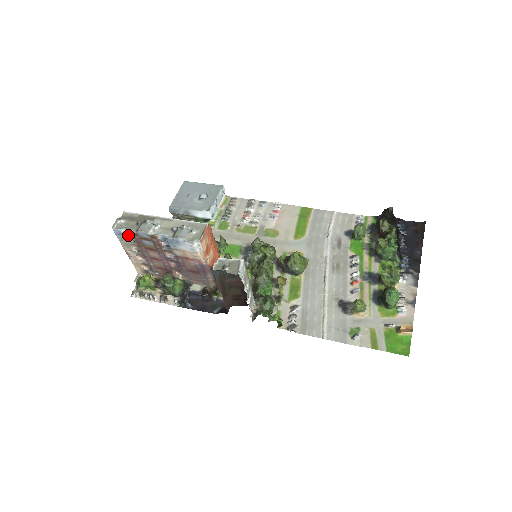
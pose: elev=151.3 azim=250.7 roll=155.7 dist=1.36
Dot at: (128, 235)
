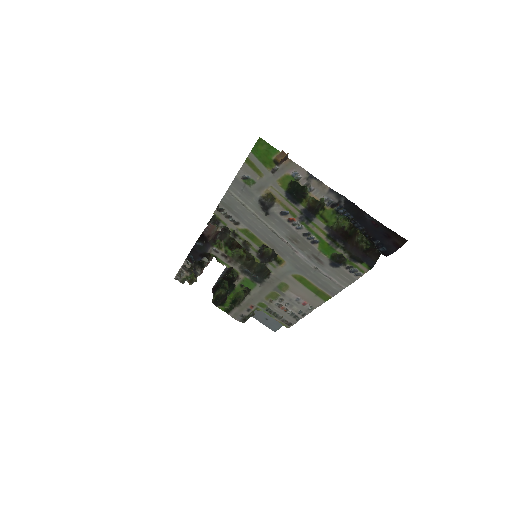
Dot at: occluded
